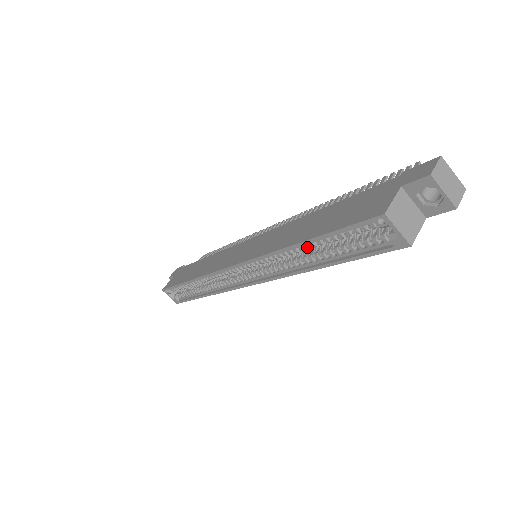
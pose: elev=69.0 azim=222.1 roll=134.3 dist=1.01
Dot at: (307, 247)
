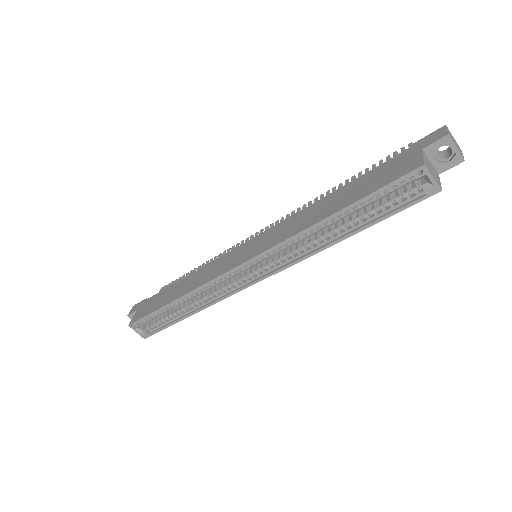
Dot at: (337, 219)
